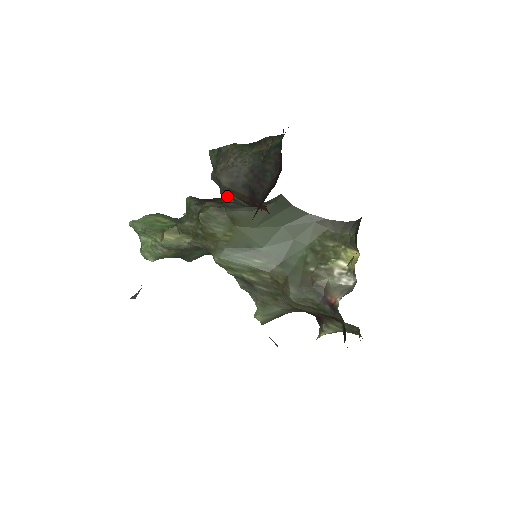
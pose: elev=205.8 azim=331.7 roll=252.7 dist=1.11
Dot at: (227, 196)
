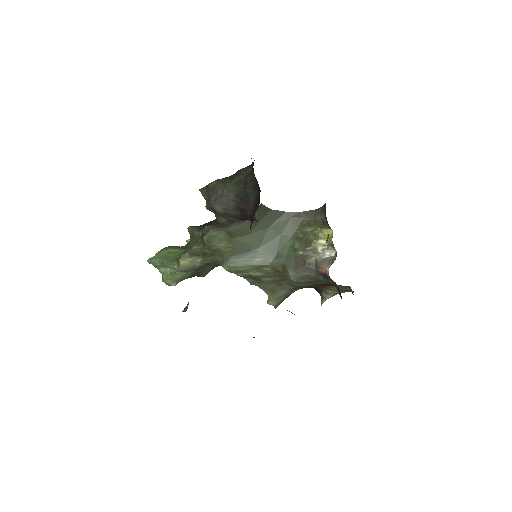
Dot at: (222, 218)
